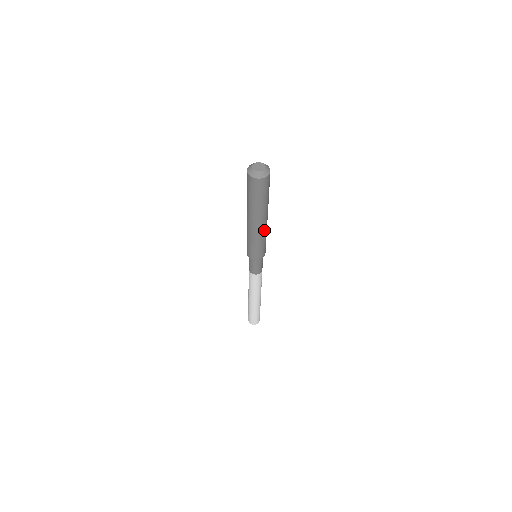
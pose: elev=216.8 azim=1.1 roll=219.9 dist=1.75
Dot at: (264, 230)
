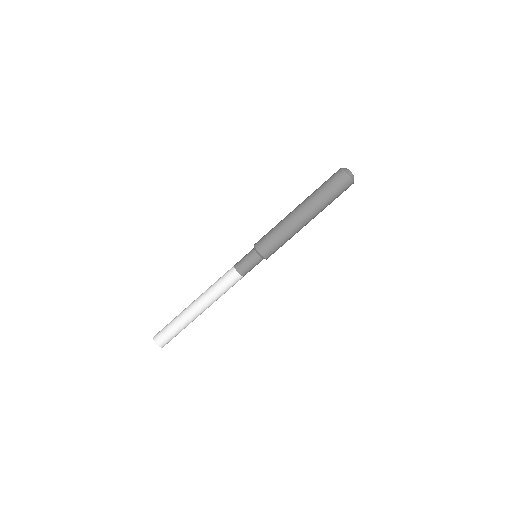
Dot at: (297, 227)
